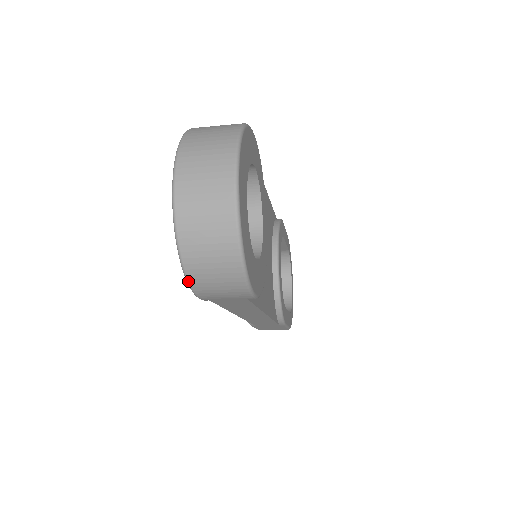
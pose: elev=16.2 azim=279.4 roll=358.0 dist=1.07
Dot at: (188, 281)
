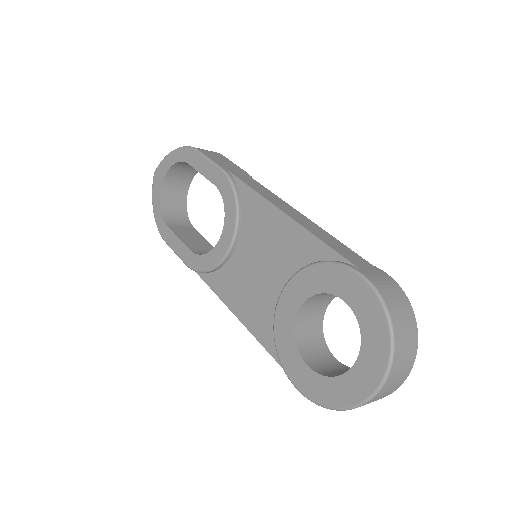
Dot at: occluded
